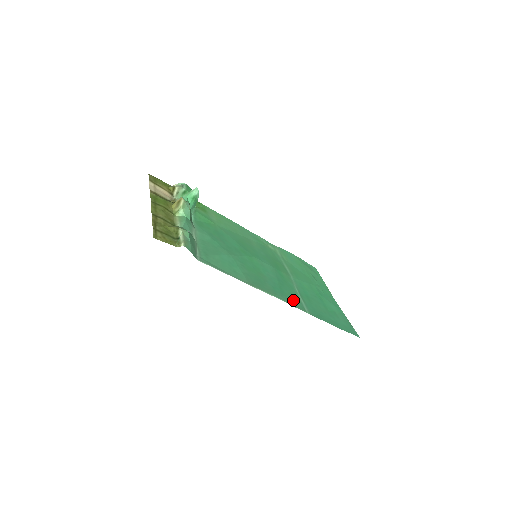
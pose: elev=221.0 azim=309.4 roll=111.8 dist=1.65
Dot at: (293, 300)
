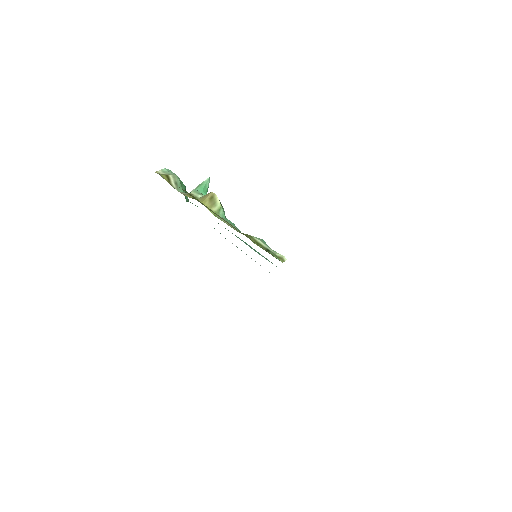
Dot at: occluded
